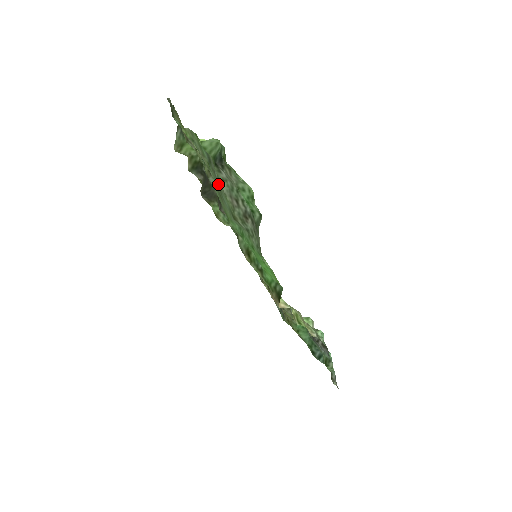
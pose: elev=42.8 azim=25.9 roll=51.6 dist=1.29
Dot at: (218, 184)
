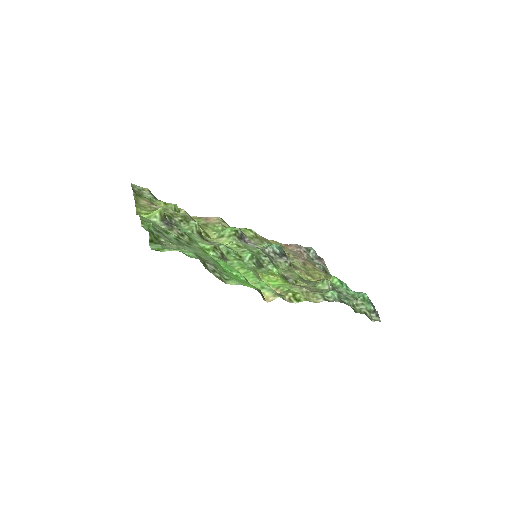
Dot at: (176, 242)
